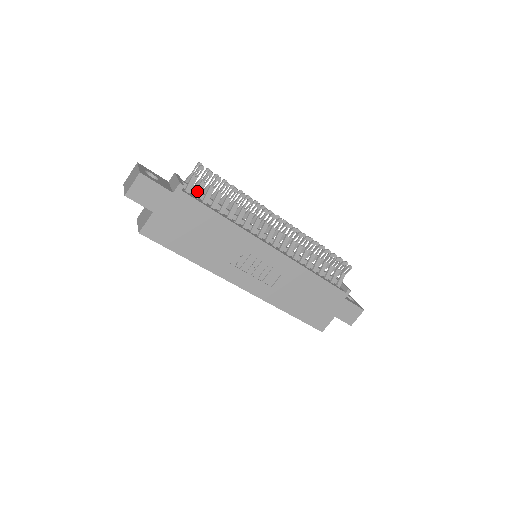
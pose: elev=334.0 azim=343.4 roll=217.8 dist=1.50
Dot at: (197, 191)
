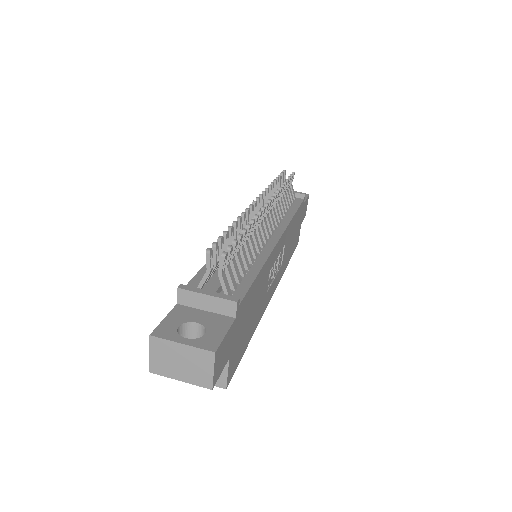
Dot at: (232, 281)
